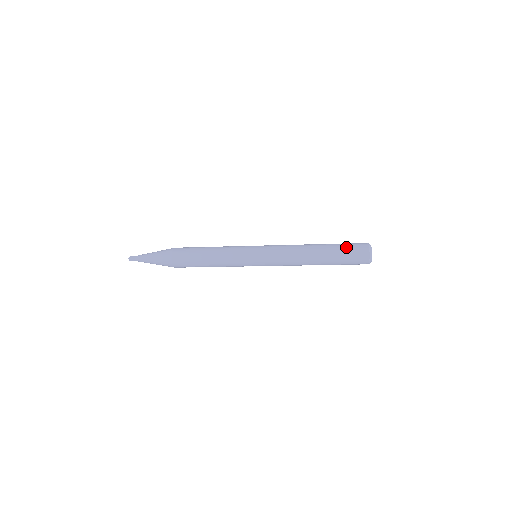
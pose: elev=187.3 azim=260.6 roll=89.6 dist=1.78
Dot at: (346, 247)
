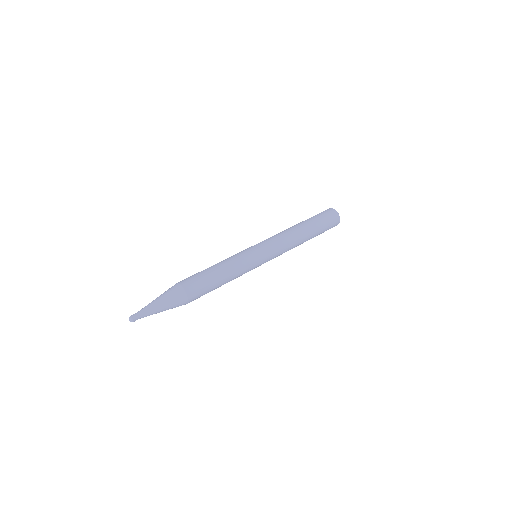
Dot at: (322, 217)
